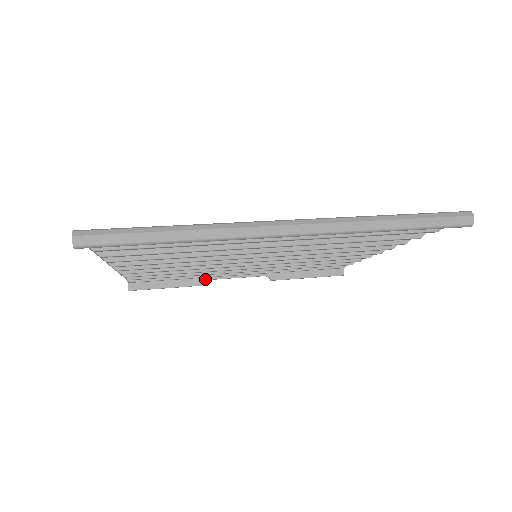
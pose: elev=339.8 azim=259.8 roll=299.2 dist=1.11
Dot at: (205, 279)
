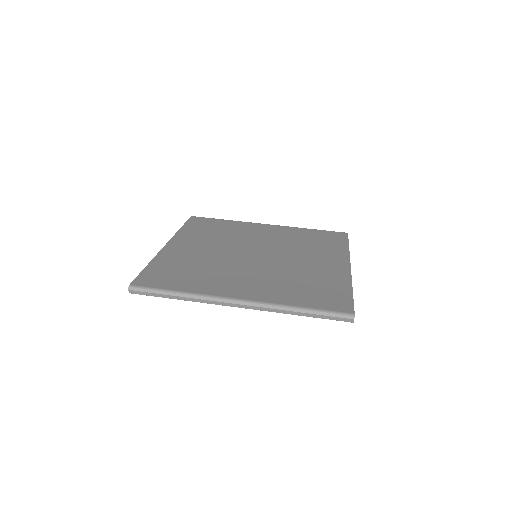
Dot at: occluded
